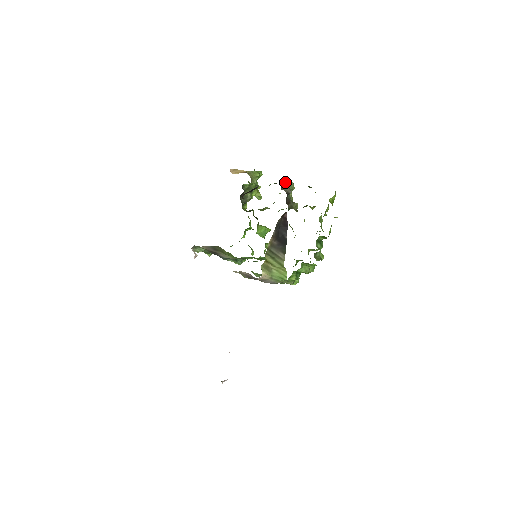
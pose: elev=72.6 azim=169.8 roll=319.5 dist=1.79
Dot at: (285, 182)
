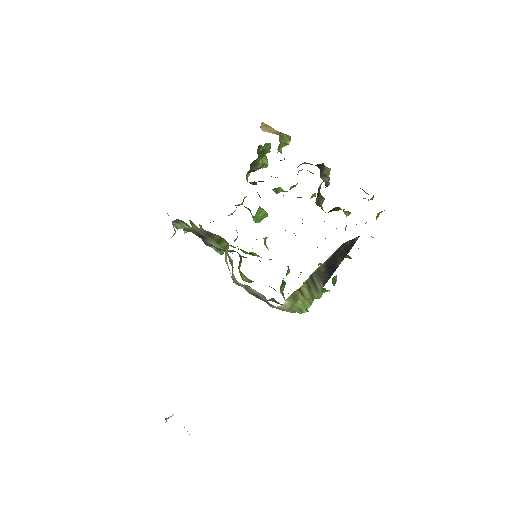
Dot at: (324, 167)
